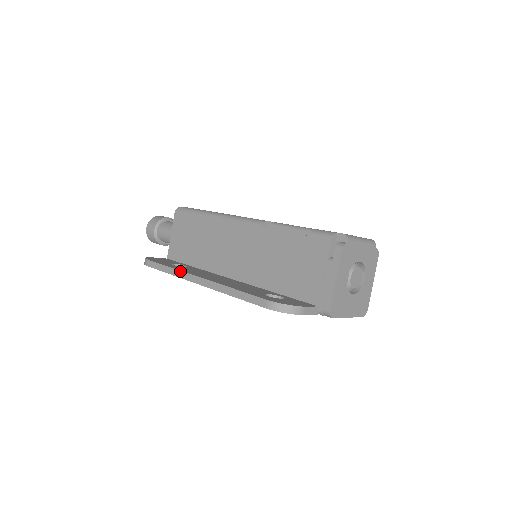
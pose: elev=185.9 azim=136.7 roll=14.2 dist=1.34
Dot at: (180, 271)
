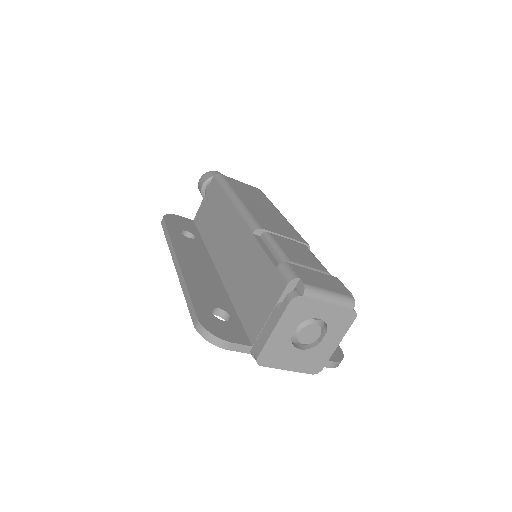
Dot at: (172, 244)
